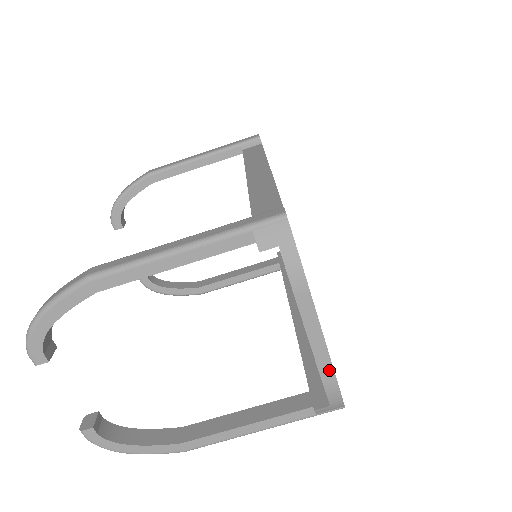
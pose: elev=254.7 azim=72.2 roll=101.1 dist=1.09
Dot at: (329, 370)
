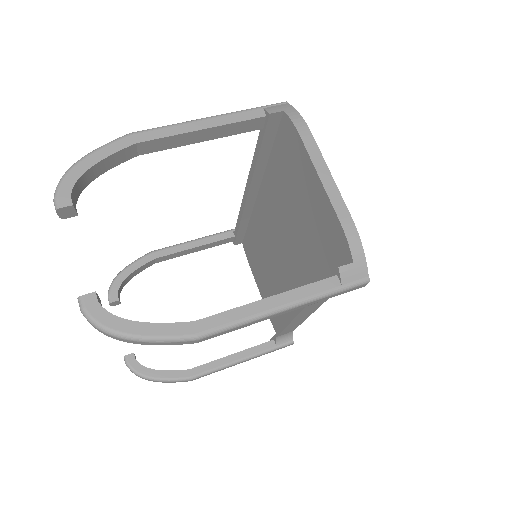
Dot at: (343, 208)
